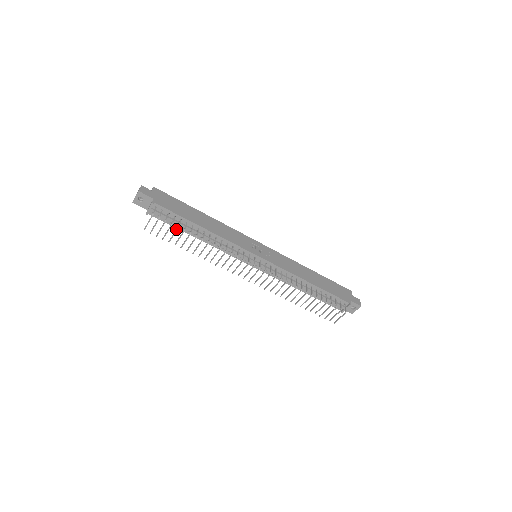
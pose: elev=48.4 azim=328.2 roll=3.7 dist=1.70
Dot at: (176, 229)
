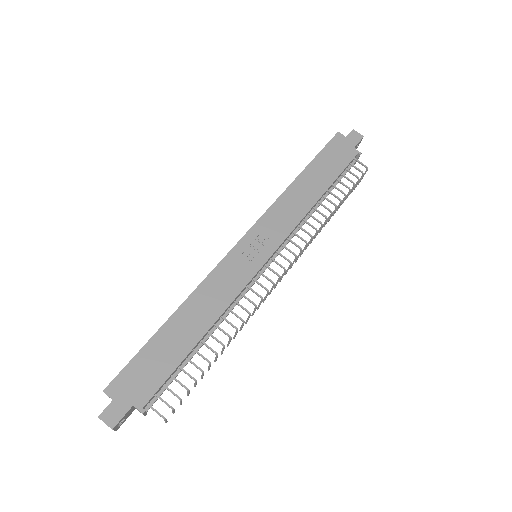
Dot at: (195, 383)
